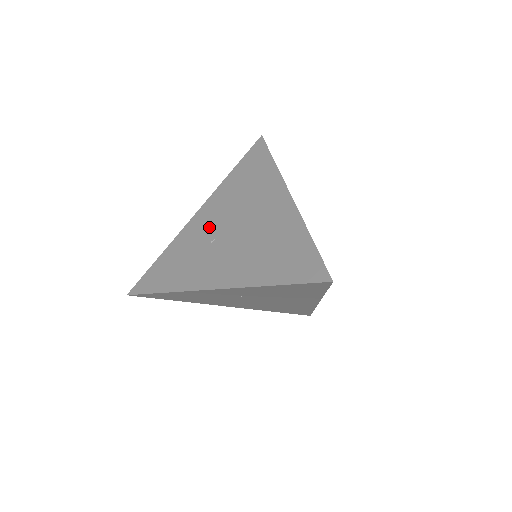
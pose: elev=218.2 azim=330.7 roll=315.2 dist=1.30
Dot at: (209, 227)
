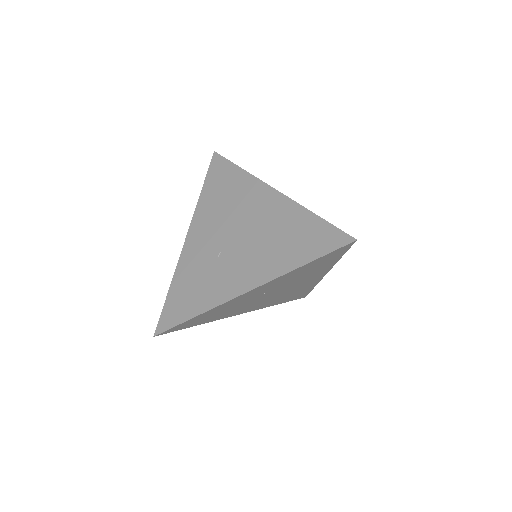
Dot at: (208, 244)
